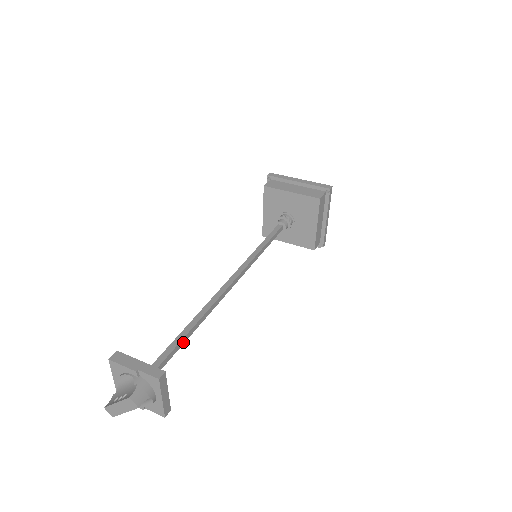
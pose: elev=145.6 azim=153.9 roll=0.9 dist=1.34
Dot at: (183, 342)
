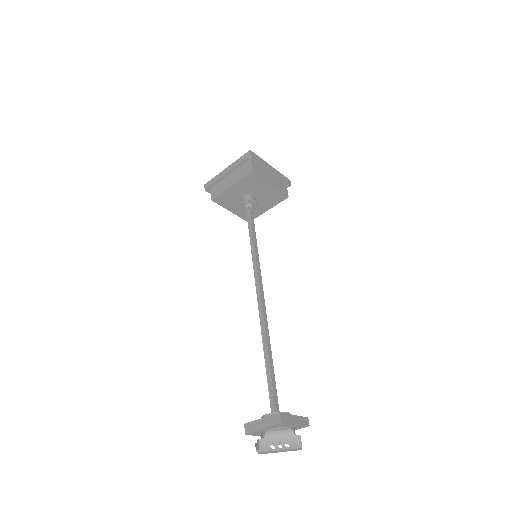
Dot at: (271, 372)
